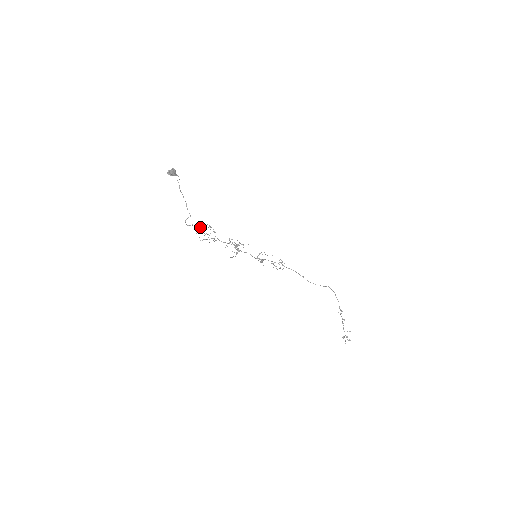
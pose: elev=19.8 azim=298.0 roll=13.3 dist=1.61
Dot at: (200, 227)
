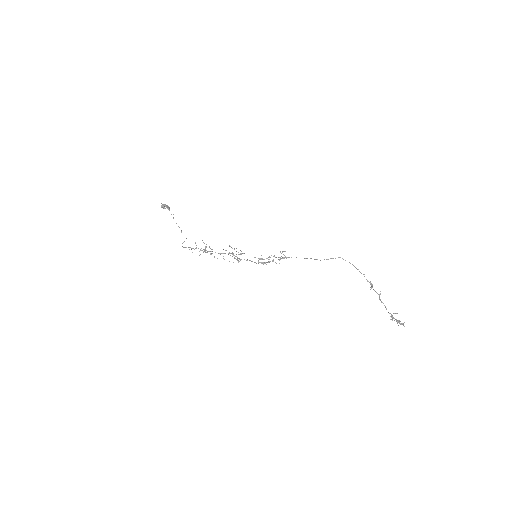
Dot at: (196, 245)
